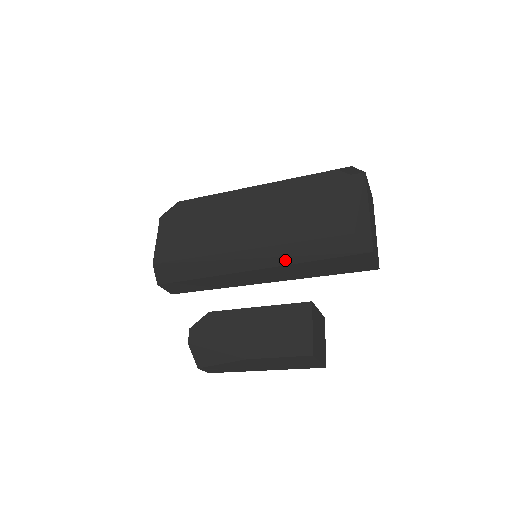
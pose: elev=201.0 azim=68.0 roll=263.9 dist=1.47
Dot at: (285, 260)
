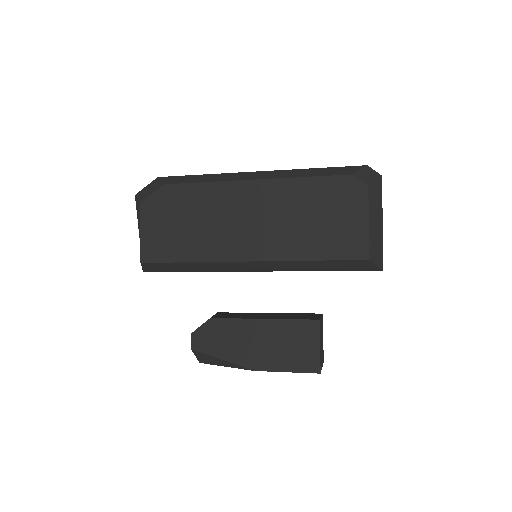
Dot at: (290, 269)
